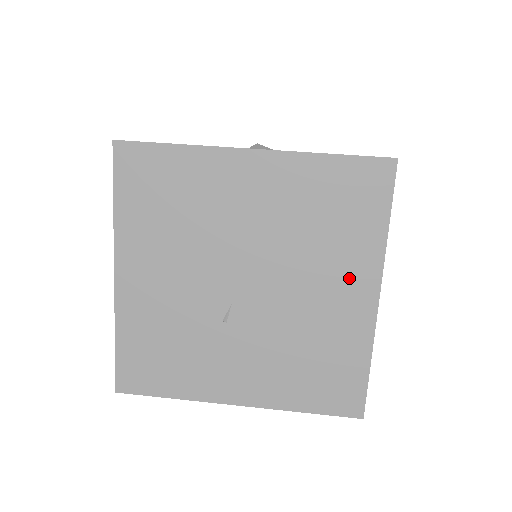
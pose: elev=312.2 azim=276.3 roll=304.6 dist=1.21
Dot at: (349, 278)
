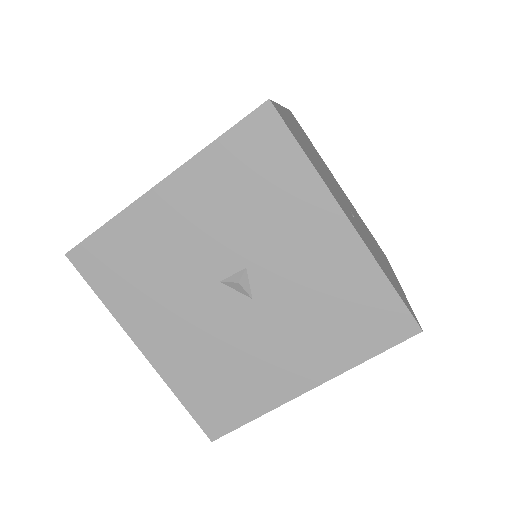
Dot at: occluded
